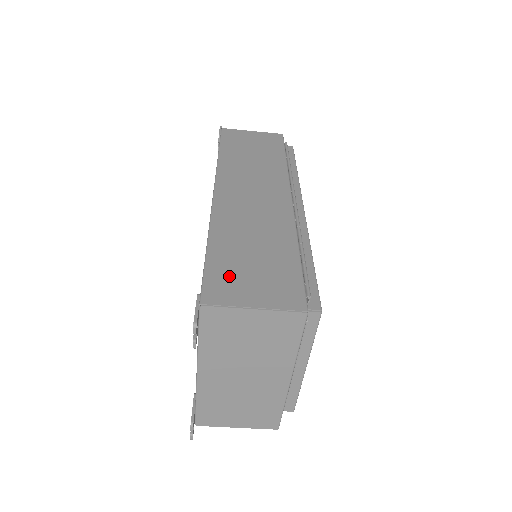
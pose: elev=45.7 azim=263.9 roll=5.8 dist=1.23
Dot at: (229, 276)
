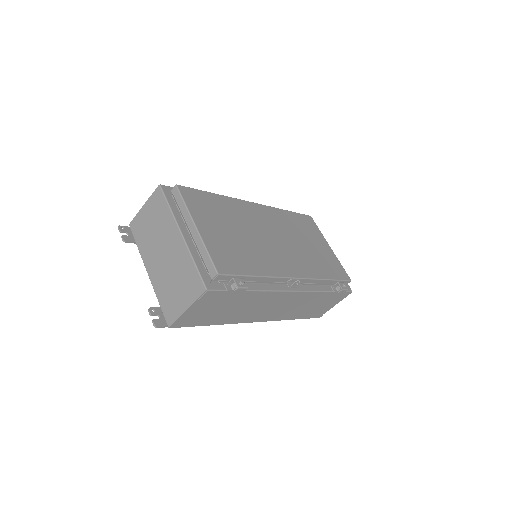
Dot at: occluded
